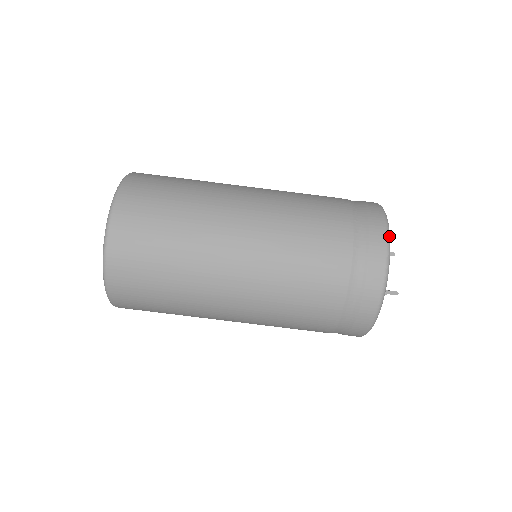
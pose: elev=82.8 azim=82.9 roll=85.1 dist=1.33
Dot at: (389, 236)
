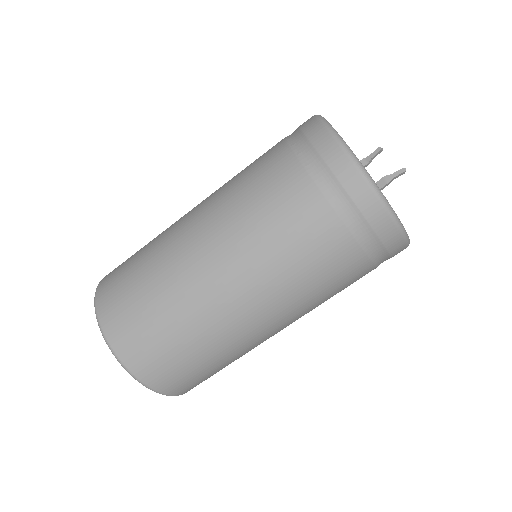
Dot at: (325, 121)
